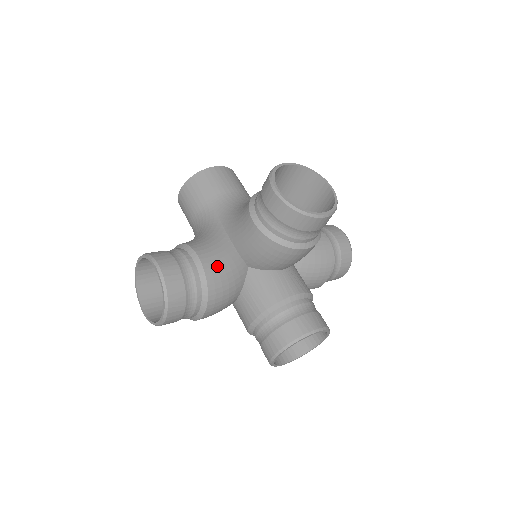
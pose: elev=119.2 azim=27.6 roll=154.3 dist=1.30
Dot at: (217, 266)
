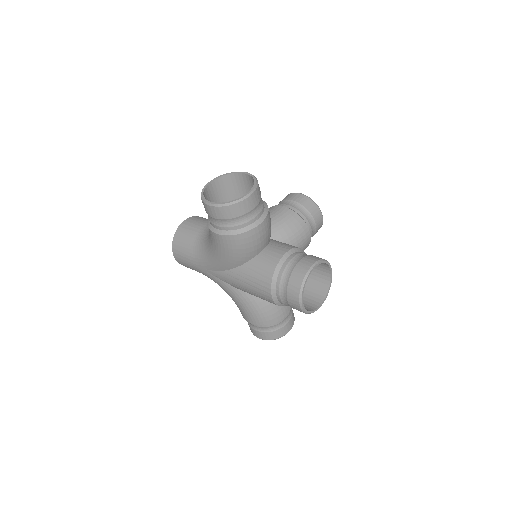
Dot at: occluded
